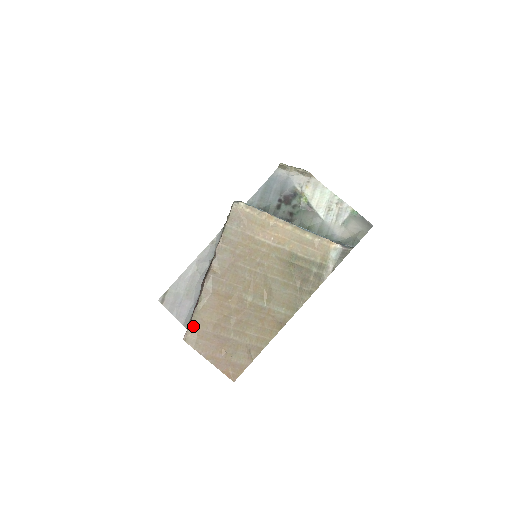
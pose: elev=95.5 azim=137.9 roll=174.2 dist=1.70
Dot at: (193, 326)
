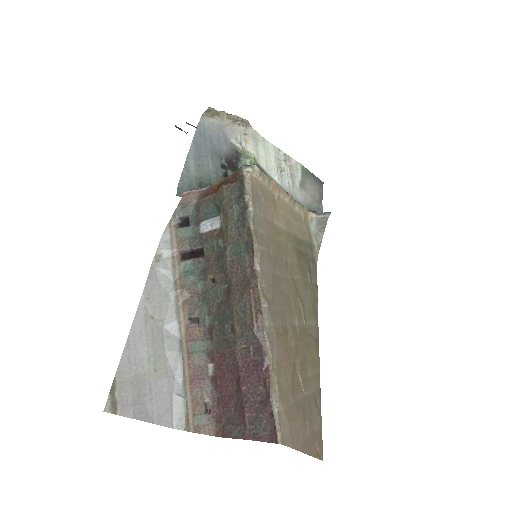
Dot at: (280, 409)
